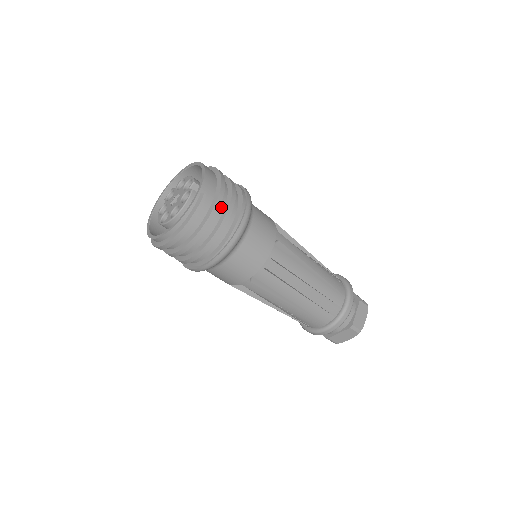
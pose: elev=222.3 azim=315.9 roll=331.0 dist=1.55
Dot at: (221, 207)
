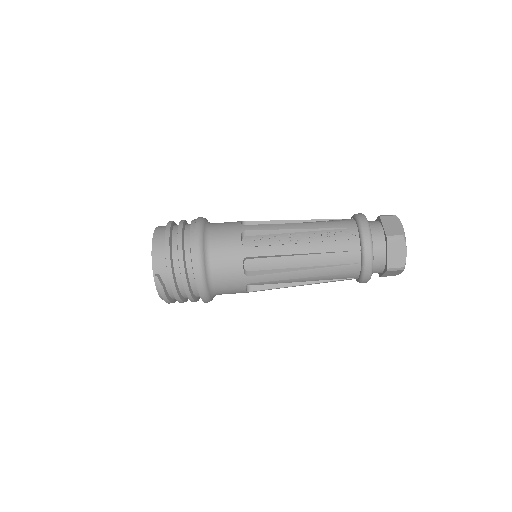
Dot at: (177, 272)
